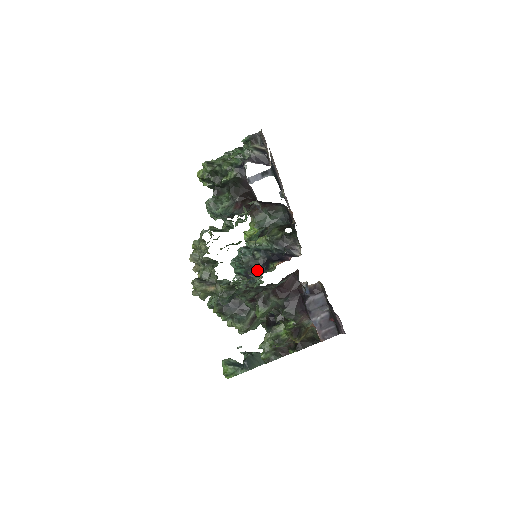
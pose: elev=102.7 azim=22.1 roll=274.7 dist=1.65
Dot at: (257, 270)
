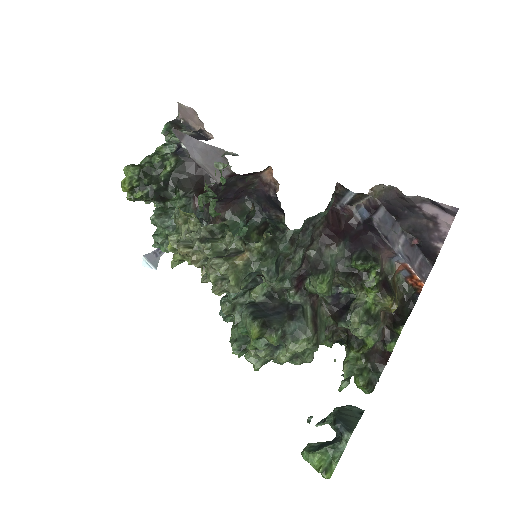
Dot at: occluded
